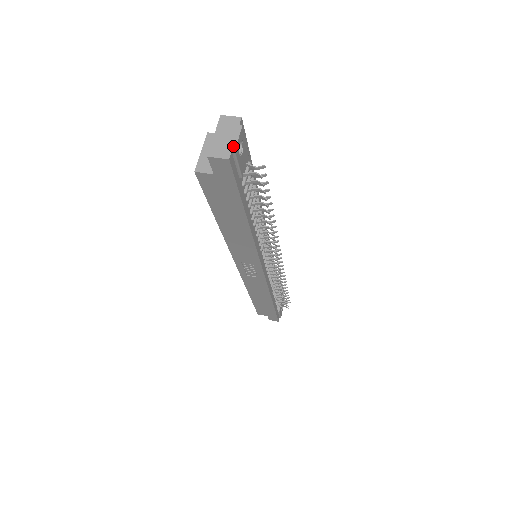
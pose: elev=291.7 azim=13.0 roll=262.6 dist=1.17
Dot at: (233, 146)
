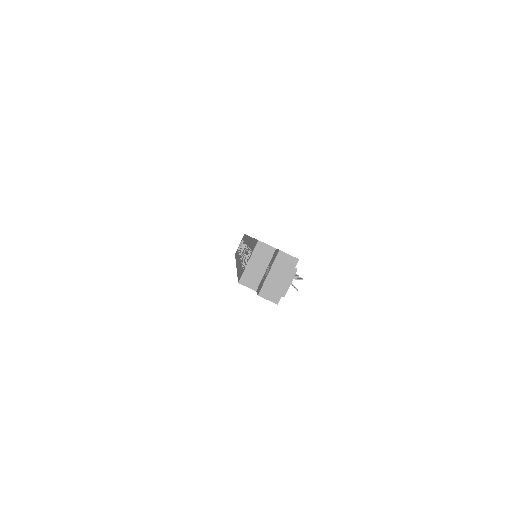
Dot at: (284, 291)
